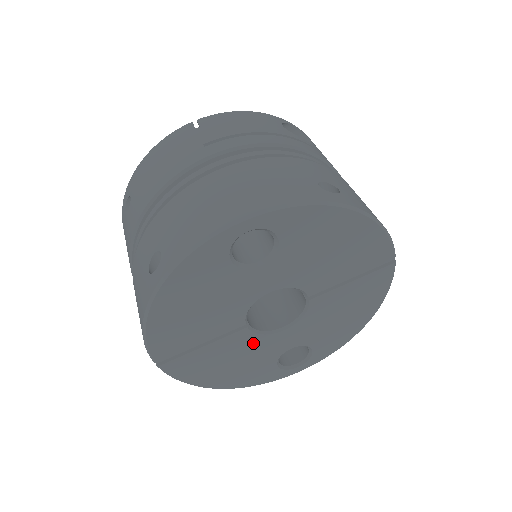
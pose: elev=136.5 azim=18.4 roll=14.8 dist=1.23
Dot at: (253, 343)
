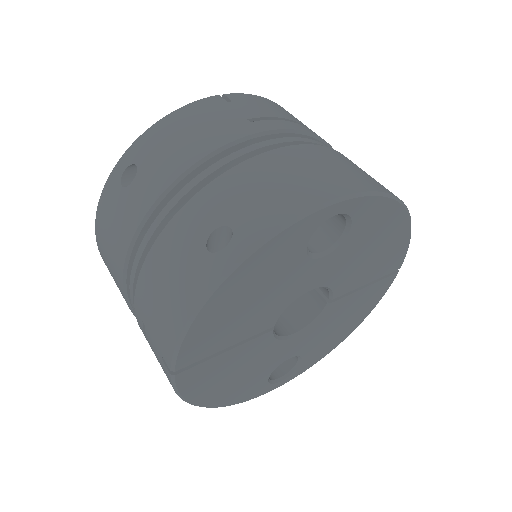
Dot at: (266, 350)
